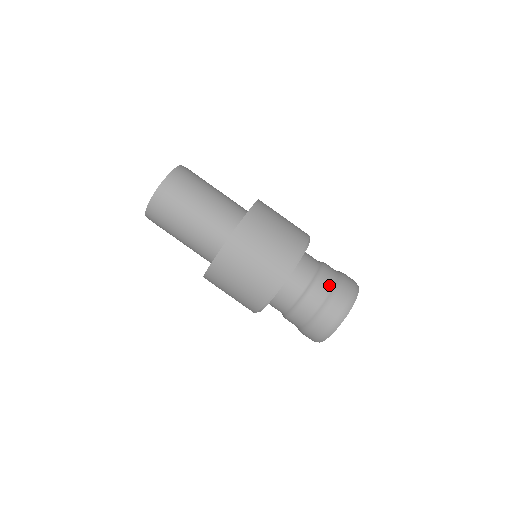
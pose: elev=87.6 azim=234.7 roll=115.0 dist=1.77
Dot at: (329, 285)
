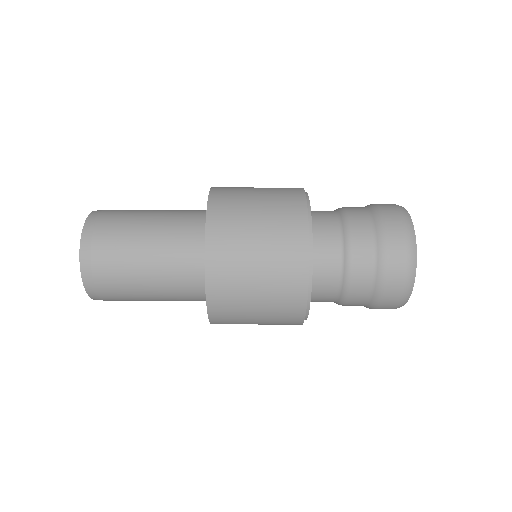
Dot at: (360, 208)
